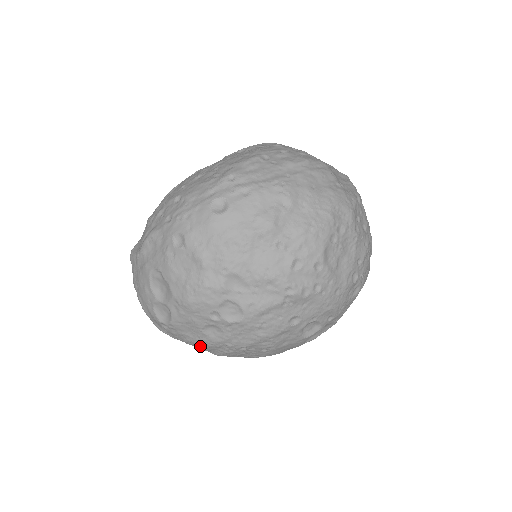
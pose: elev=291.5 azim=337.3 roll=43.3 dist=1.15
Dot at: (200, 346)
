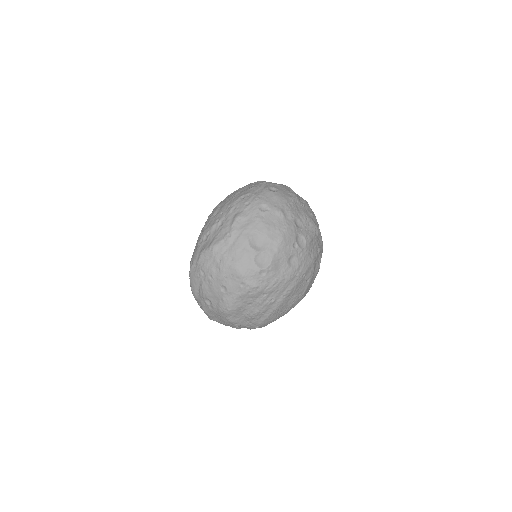
Dot at: (281, 285)
